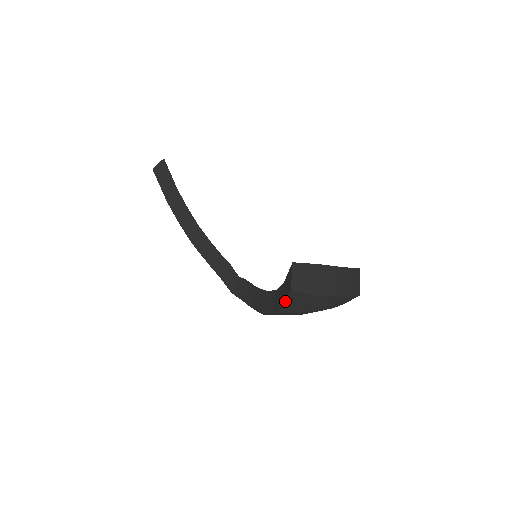
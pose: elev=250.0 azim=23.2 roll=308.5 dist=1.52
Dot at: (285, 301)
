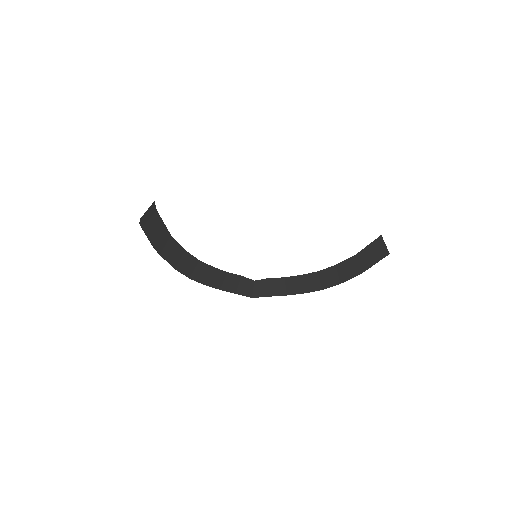
Dot at: occluded
